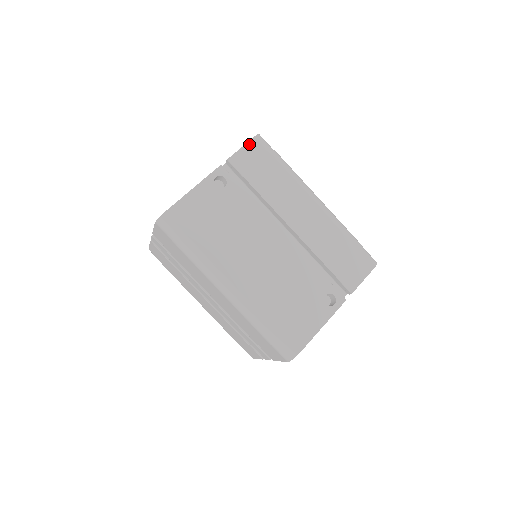
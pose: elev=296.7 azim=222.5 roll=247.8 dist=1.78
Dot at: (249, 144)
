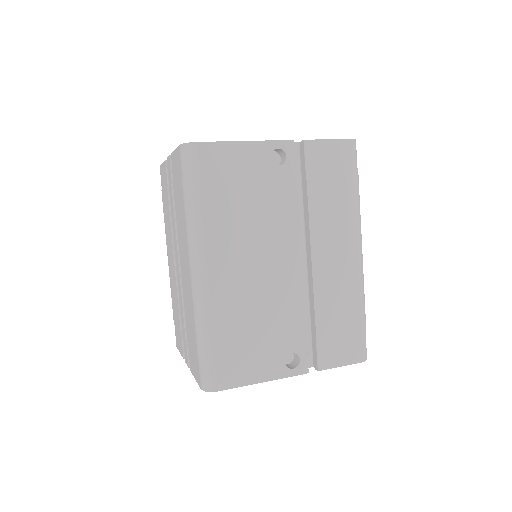
Dot at: (338, 142)
